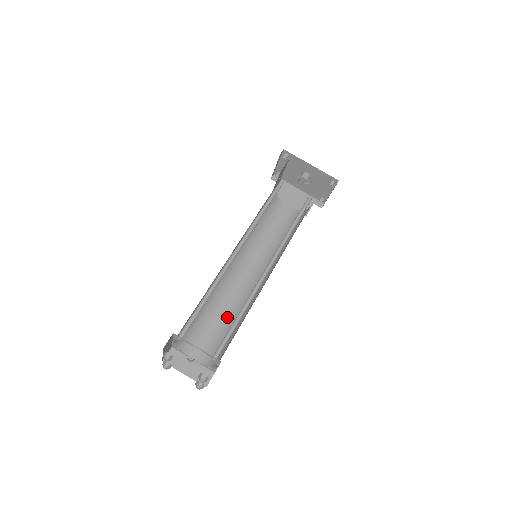
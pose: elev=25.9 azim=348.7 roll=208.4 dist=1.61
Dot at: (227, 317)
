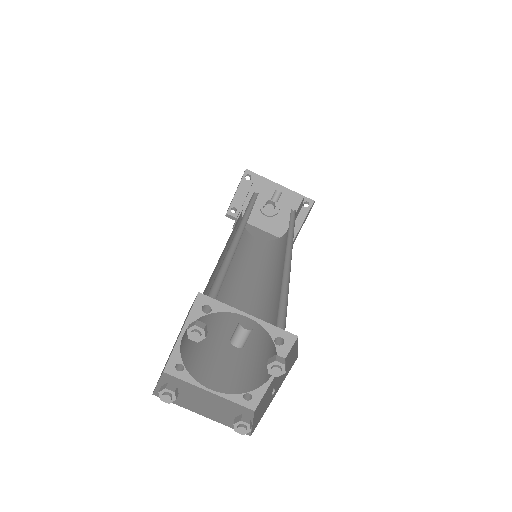
Dot at: occluded
